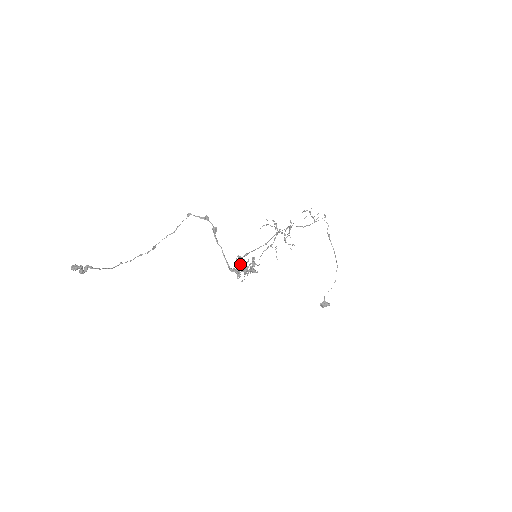
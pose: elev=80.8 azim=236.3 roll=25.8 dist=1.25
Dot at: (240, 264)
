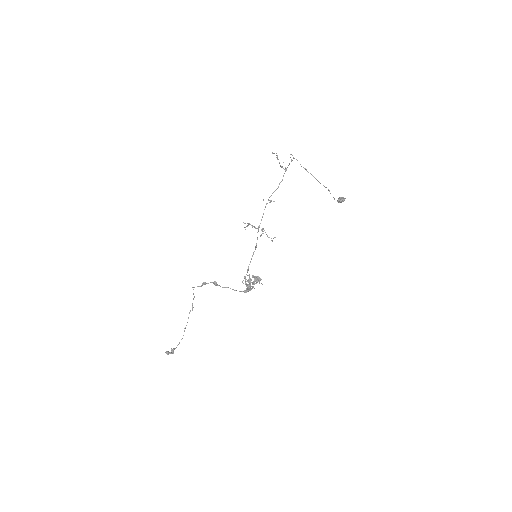
Dot at: (247, 289)
